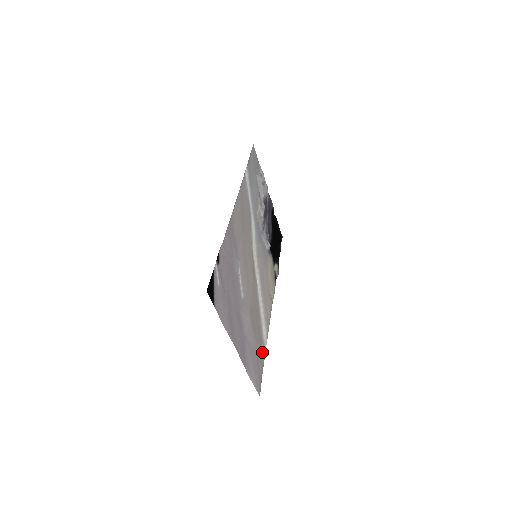
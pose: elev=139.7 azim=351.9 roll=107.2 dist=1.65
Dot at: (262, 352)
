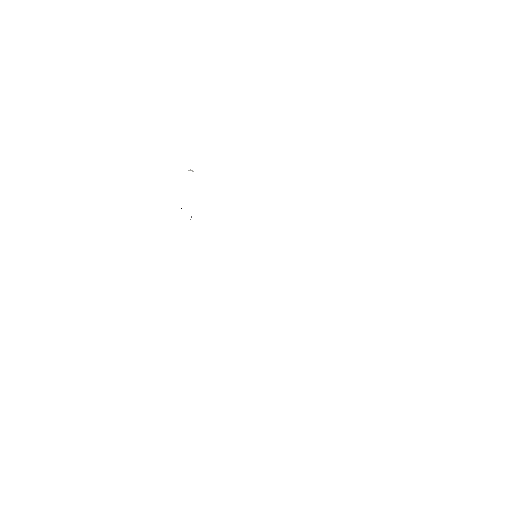
Dot at: occluded
